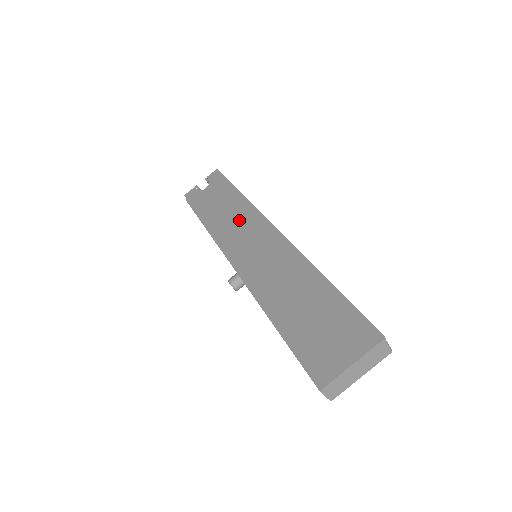
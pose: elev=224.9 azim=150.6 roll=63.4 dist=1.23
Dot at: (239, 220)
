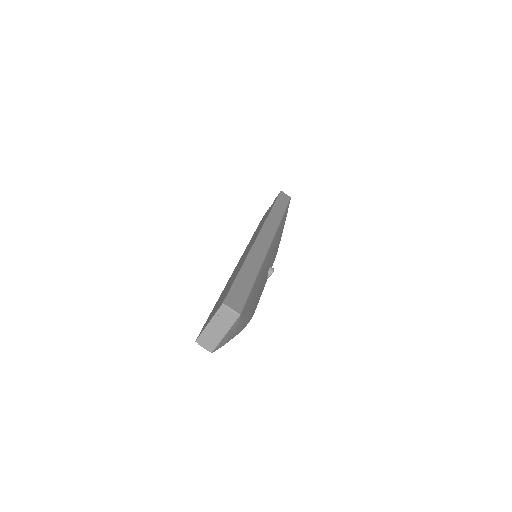
Dot at: occluded
